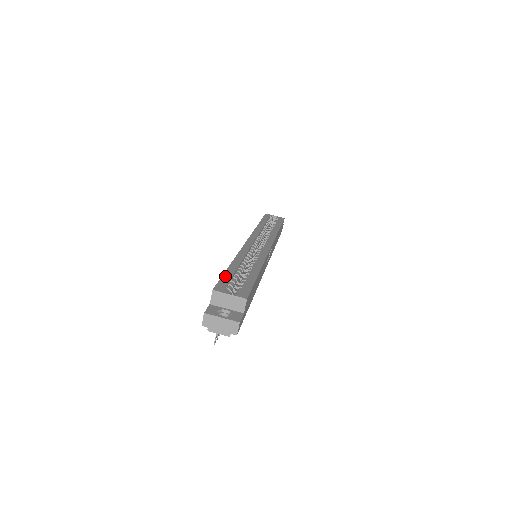
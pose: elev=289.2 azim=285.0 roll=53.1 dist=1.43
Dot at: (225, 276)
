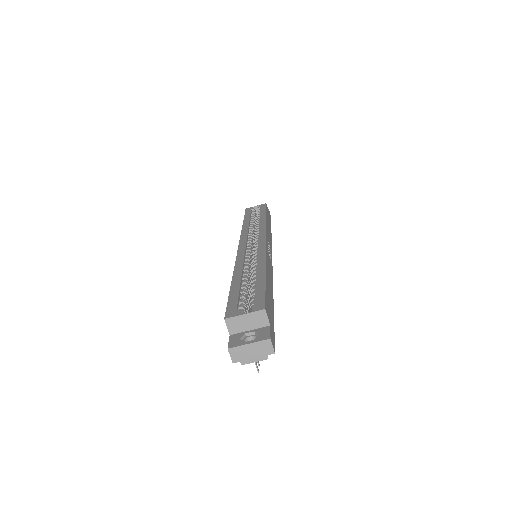
Dot at: (231, 296)
